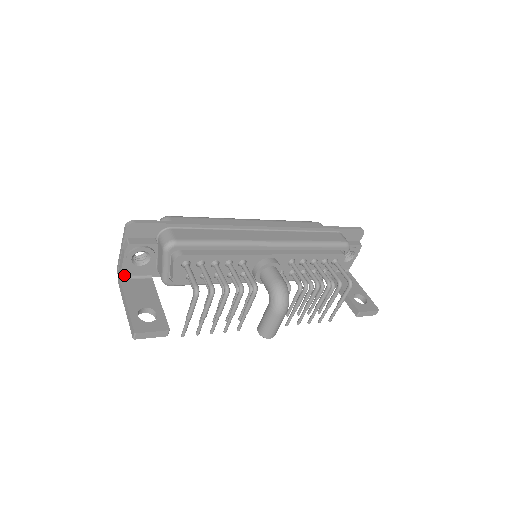
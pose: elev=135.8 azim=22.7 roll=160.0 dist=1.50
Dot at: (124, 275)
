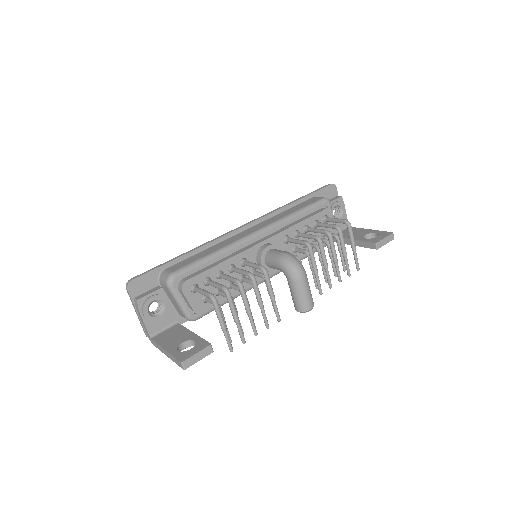
Dot at: (152, 333)
